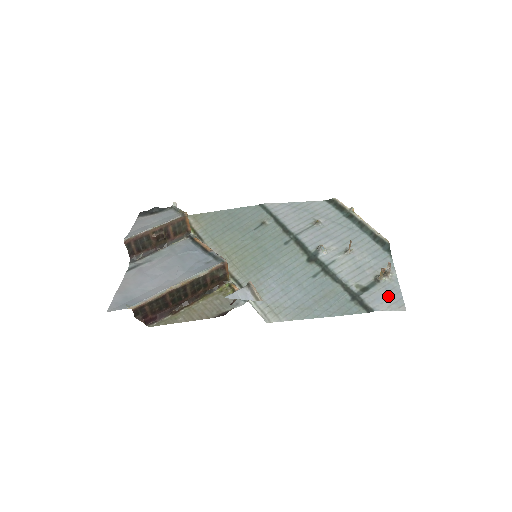
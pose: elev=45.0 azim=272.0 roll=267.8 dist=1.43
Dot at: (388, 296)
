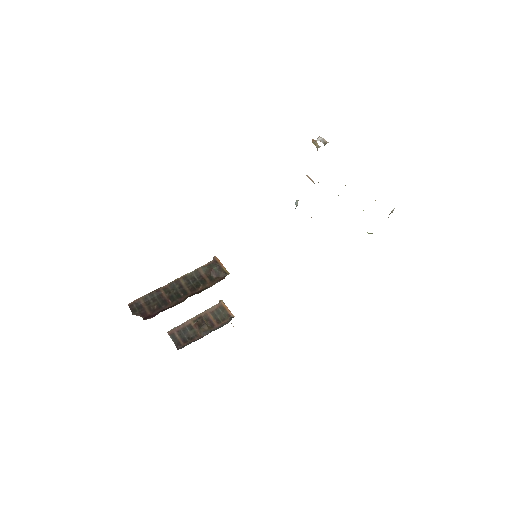
Dot at: occluded
